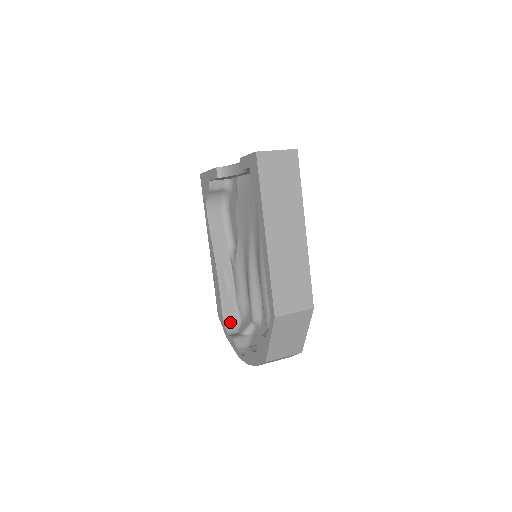
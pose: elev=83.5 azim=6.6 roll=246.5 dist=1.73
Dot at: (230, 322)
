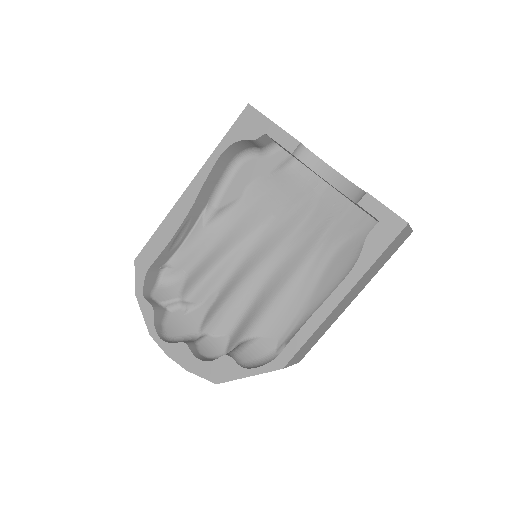
Dot at: (150, 280)
